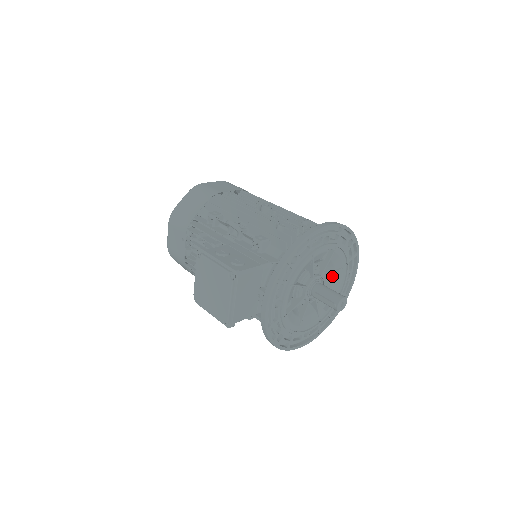
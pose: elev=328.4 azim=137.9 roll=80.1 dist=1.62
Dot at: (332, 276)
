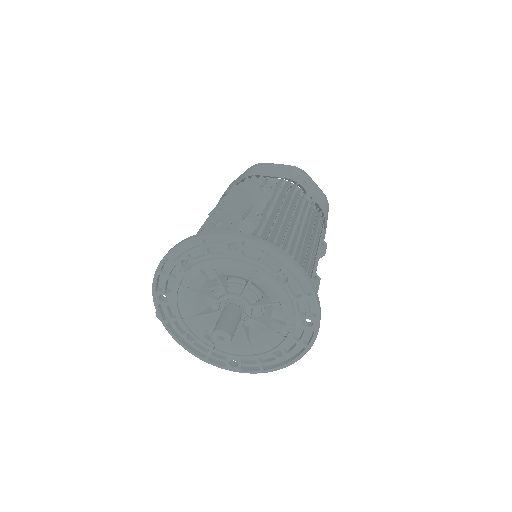
Dot at: (257, 285)
